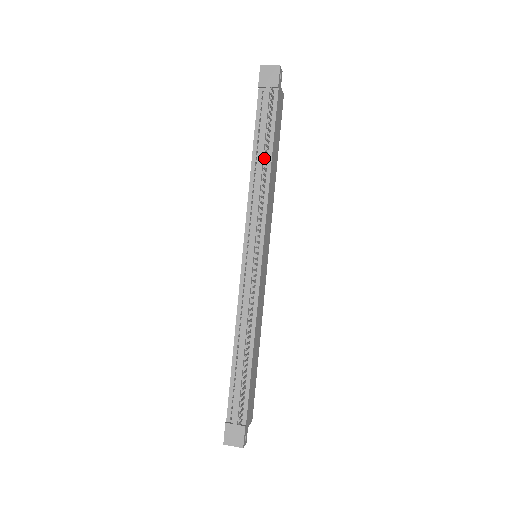
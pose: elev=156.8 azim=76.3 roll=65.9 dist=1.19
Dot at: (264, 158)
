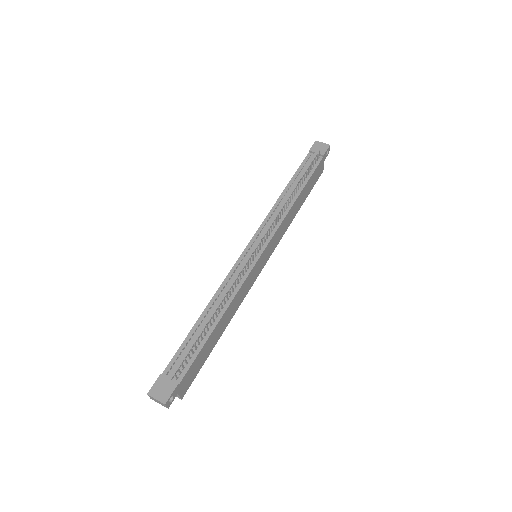
Dot at: occluded
